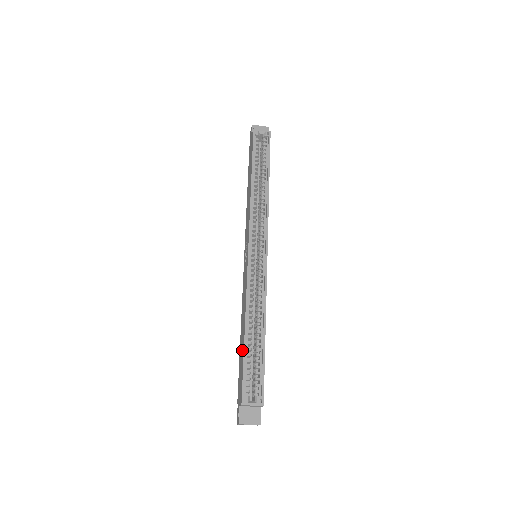
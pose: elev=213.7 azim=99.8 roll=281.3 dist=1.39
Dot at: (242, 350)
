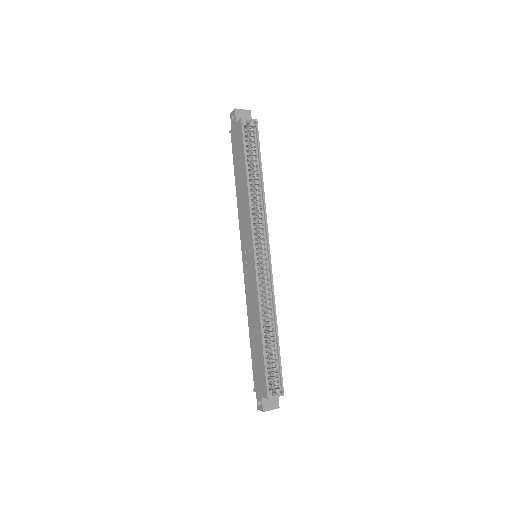
Dot at: (259, 350)
